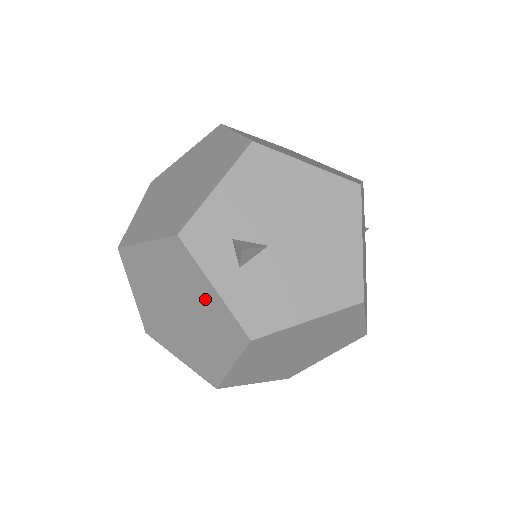
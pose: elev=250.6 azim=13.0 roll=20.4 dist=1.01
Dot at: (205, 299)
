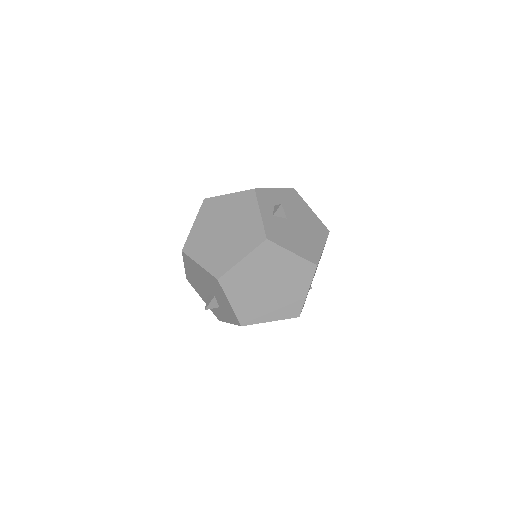
Dot at: (250, 220)
